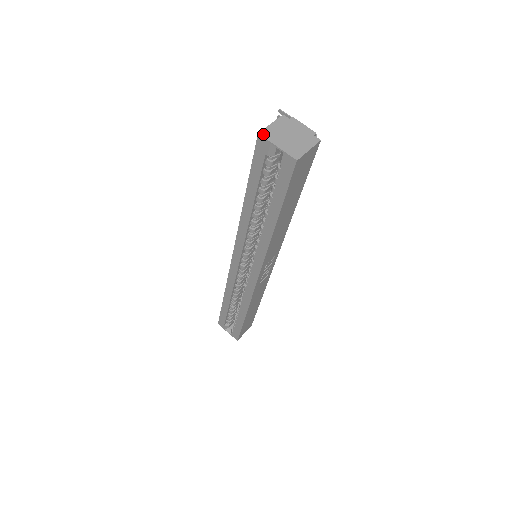
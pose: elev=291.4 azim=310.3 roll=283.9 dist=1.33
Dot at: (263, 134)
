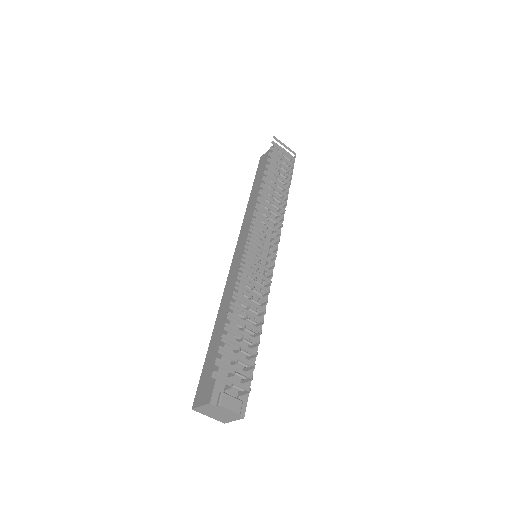
Dot at: (196, 410)
